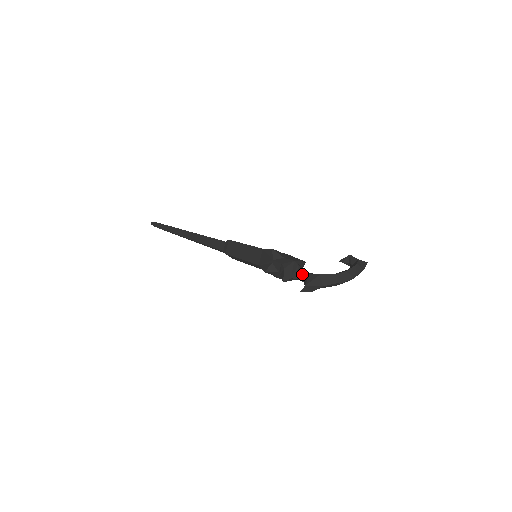
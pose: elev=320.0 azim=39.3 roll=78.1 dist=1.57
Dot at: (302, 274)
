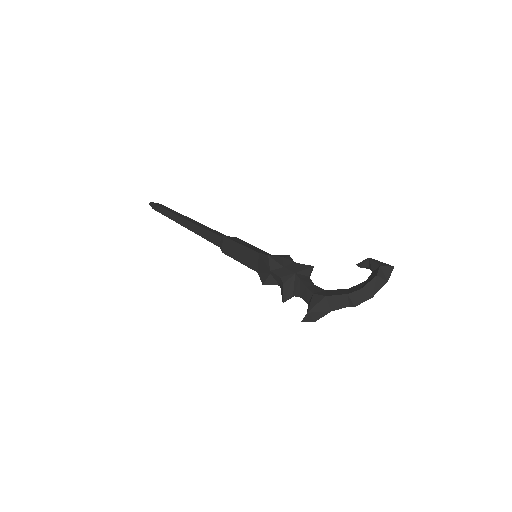
Dot at: (305, 292)
